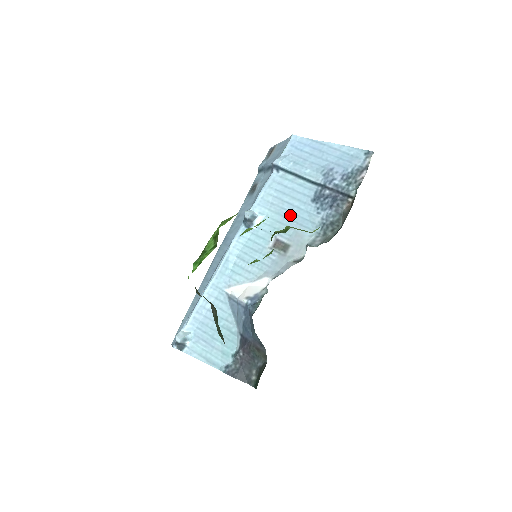
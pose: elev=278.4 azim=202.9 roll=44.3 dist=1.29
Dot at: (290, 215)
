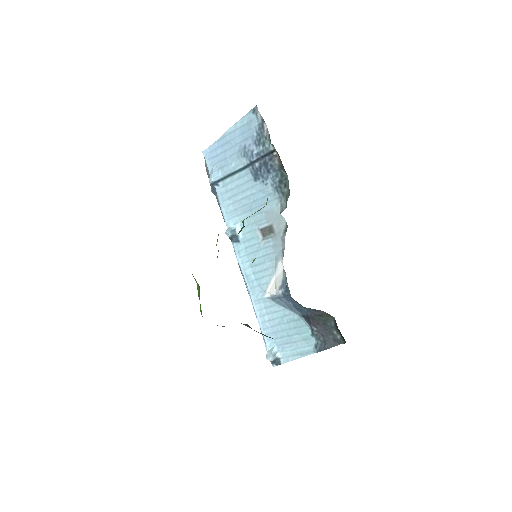
Dot at: (252, 205)
